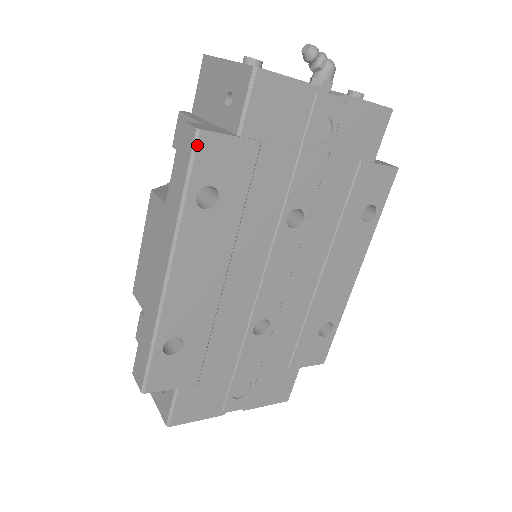
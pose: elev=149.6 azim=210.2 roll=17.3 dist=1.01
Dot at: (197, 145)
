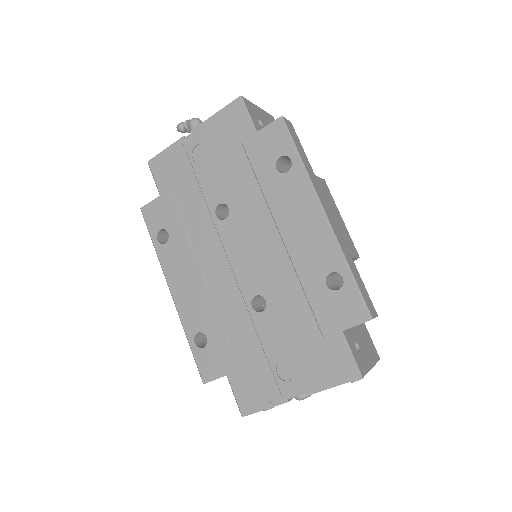
Dot at: (143, 216)
